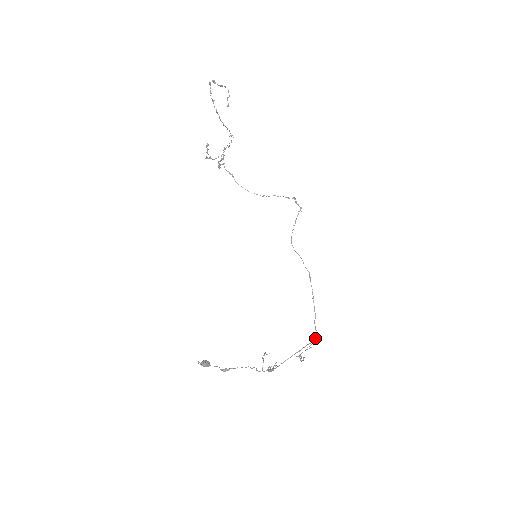
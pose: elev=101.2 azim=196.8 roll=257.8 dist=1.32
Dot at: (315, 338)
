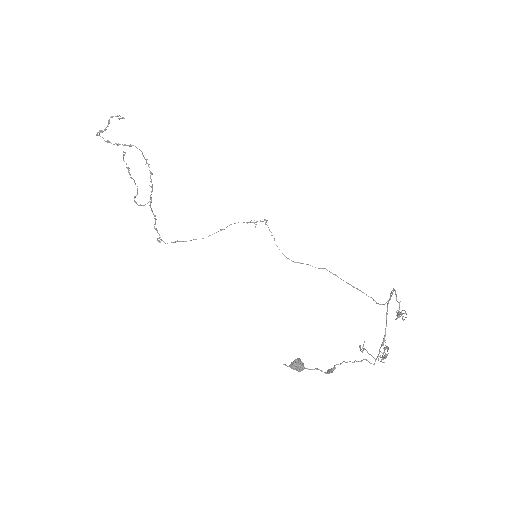
Dot at: occluded
